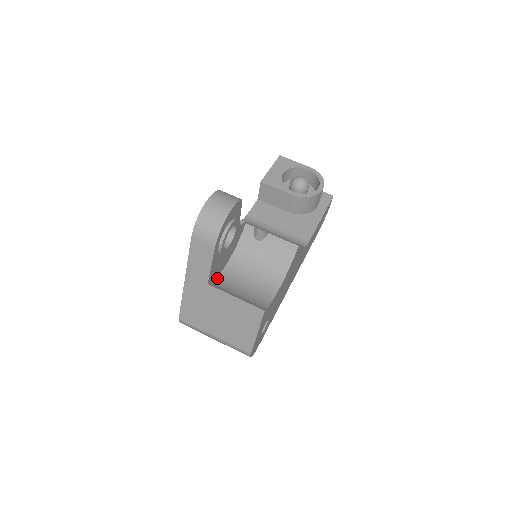
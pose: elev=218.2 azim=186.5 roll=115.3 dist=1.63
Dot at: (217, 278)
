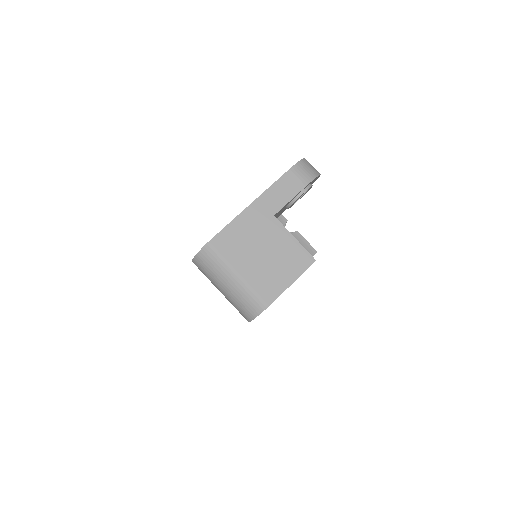
Dot at: occluded
